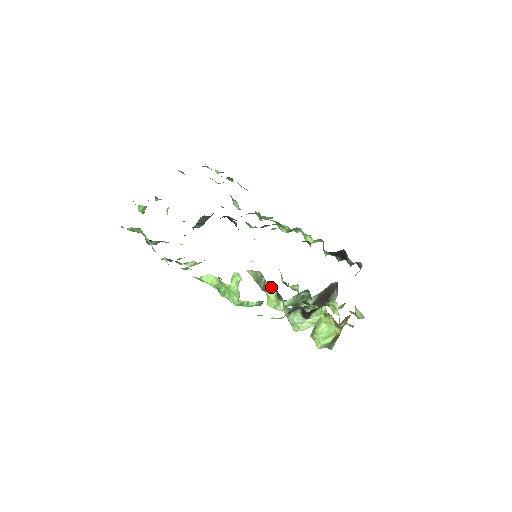
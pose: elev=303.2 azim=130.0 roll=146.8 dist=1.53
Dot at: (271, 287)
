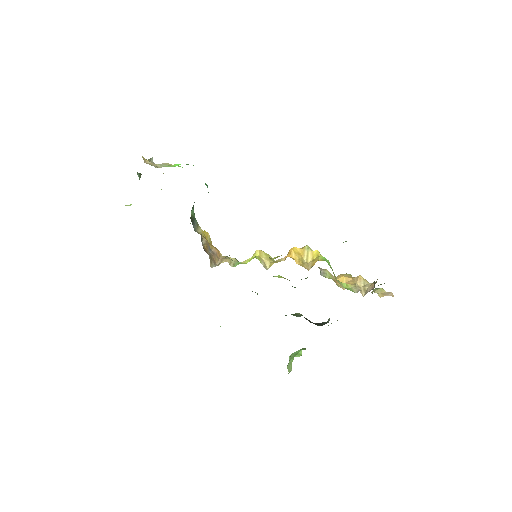
Dot at: occluded
